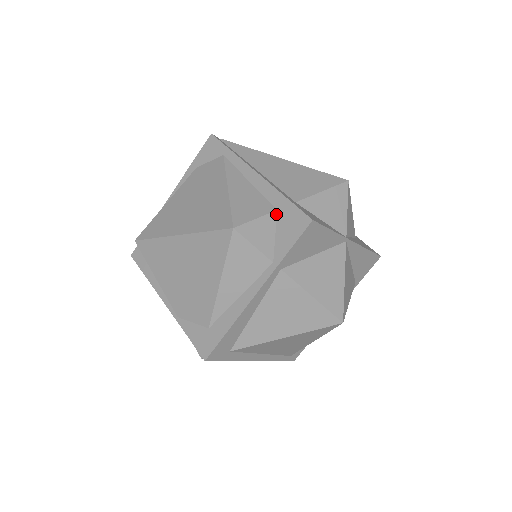
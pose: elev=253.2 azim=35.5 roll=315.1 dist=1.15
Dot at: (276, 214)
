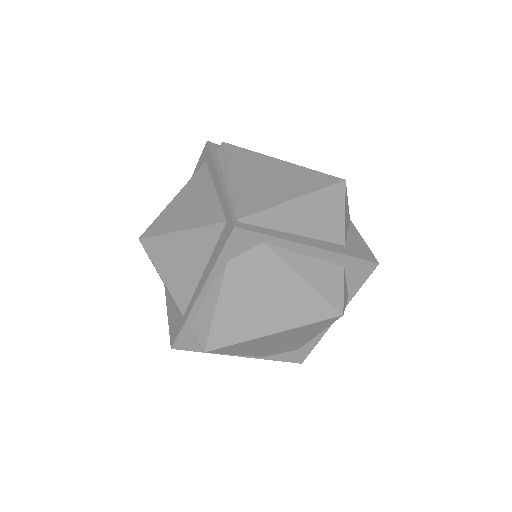
Dot at: (344, 270)
